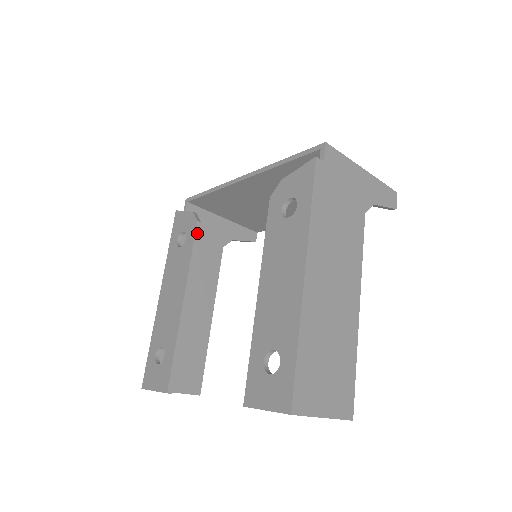
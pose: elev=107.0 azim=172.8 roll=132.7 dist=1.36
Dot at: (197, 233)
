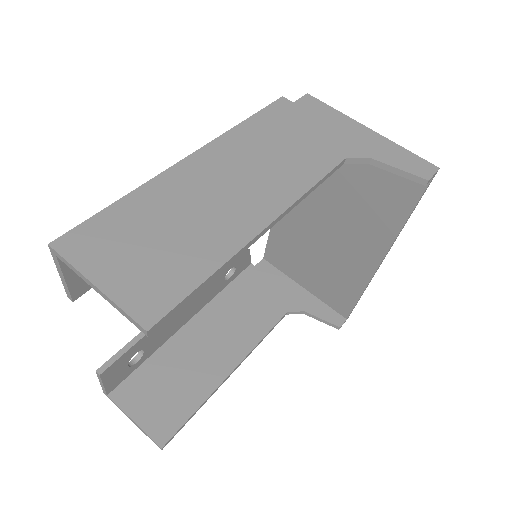
Dot at: occluded
